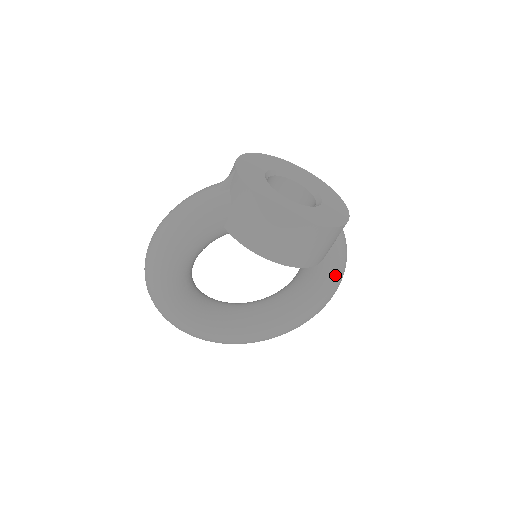
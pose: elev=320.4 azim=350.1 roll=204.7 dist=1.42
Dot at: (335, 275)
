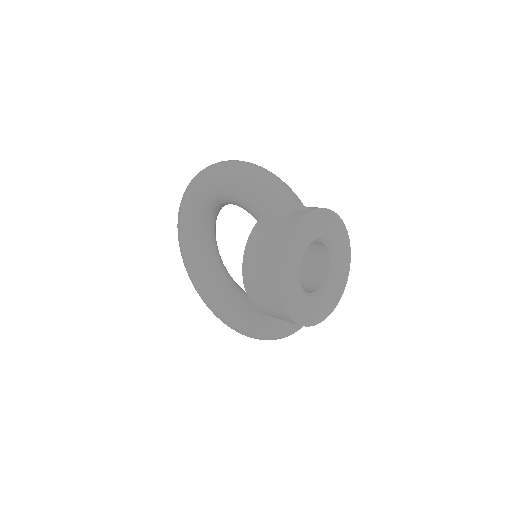
Dot at: (262, 332)
